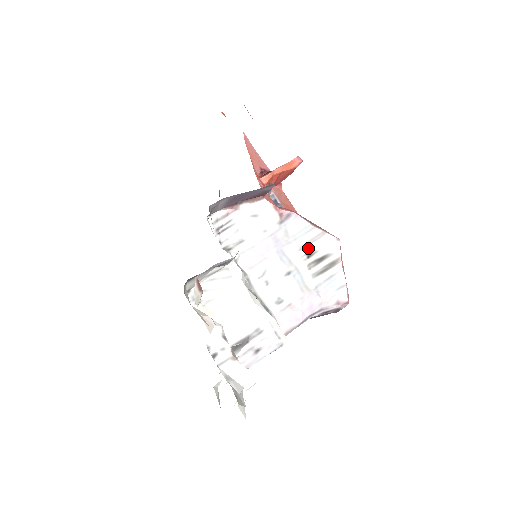
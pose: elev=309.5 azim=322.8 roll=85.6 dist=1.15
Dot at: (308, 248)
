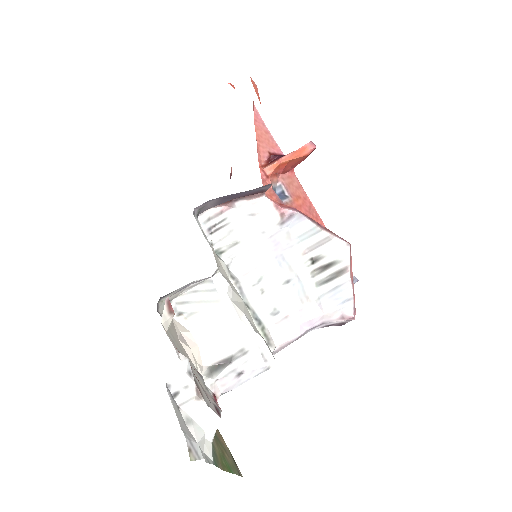
Dot at: (313, 252)
